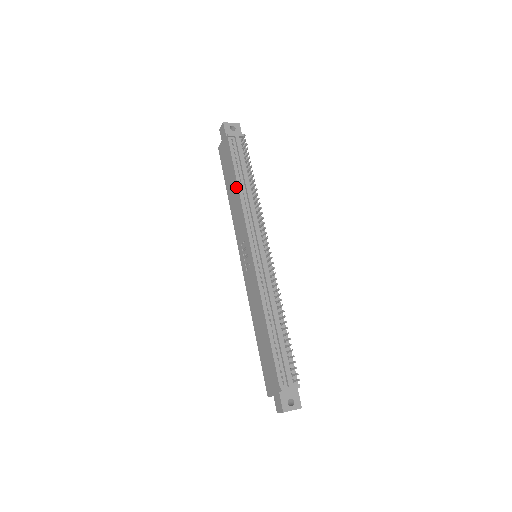
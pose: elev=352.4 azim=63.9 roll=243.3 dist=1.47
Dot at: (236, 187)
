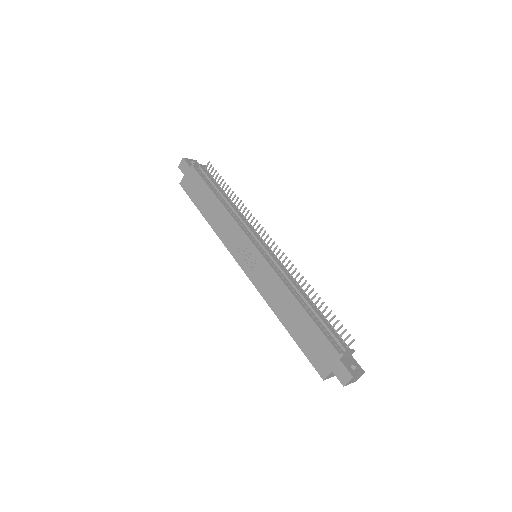
Dot at: (216, 201)
